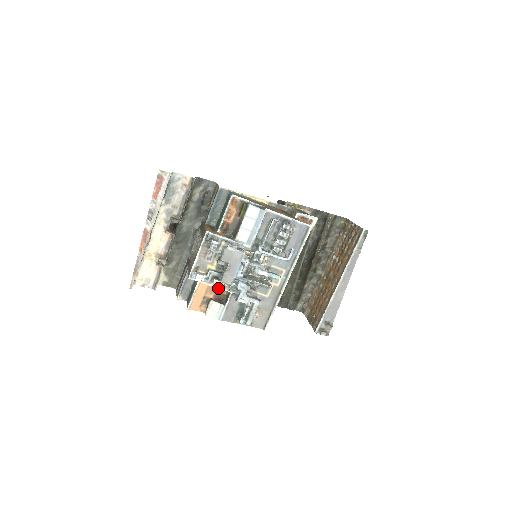
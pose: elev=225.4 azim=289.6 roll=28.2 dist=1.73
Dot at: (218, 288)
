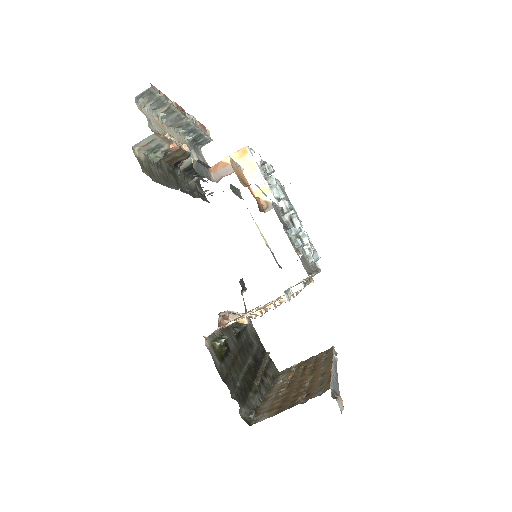
Dot at: (269, 187)
